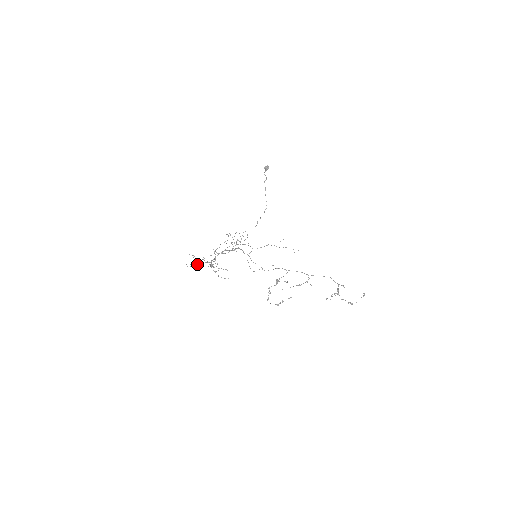
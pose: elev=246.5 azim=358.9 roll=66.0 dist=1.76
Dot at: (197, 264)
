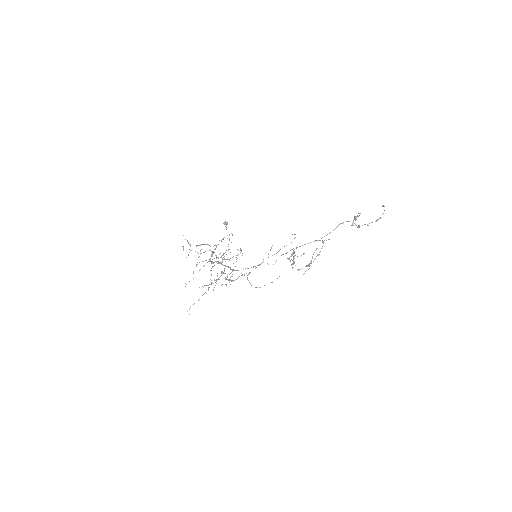
Dot at: occluded
